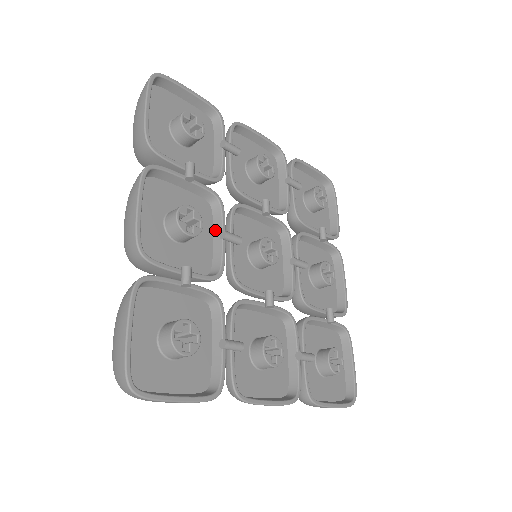
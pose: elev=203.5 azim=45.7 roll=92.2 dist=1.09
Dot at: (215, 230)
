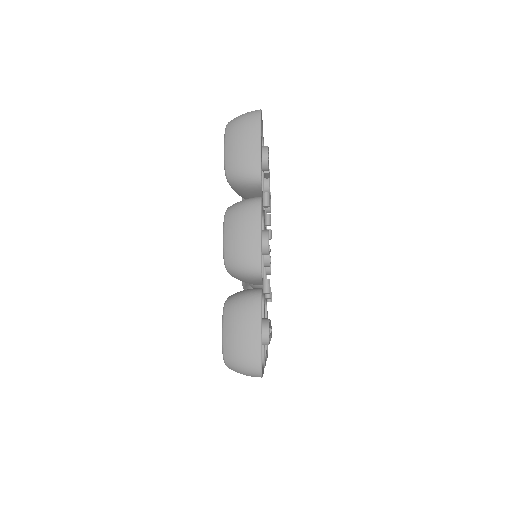
Dot at: occluded
